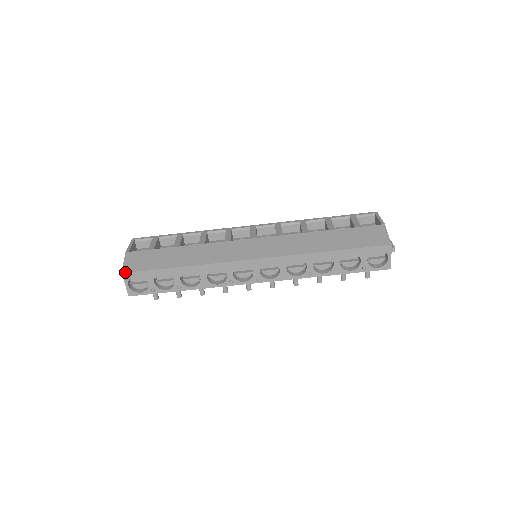
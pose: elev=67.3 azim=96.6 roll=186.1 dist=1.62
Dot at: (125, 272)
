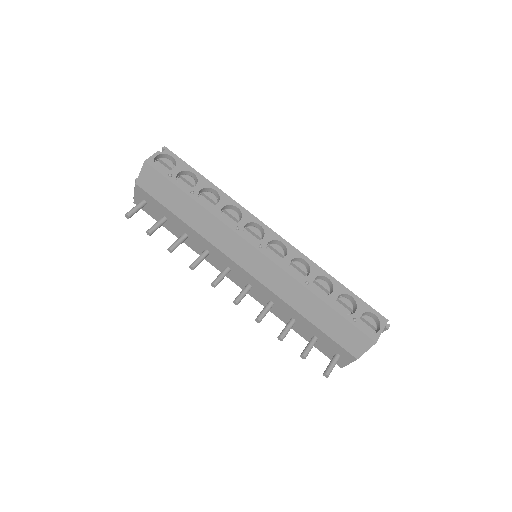
Dot at: occluded
